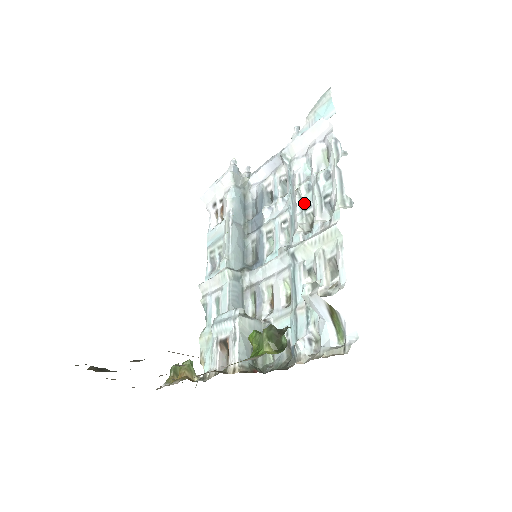
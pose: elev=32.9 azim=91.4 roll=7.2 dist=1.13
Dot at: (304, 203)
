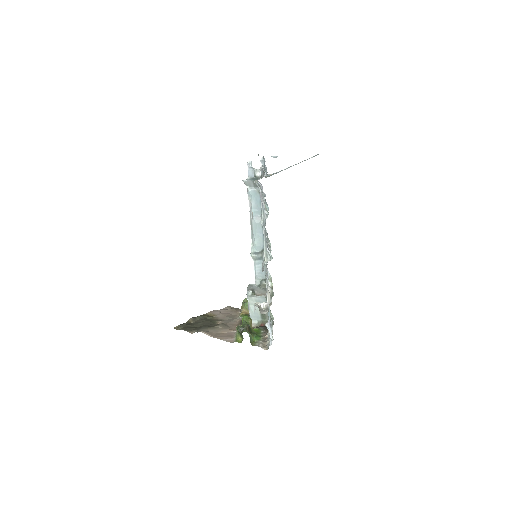
Dot at: occluded
